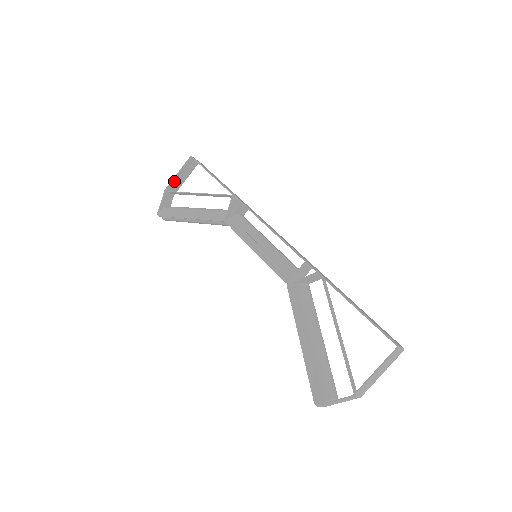
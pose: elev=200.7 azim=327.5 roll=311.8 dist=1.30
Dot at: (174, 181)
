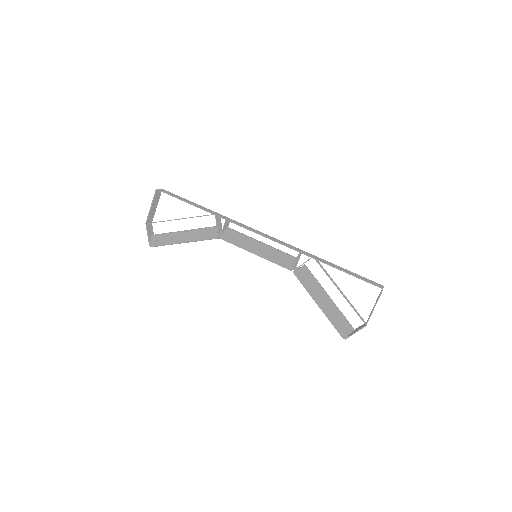
Dot at: (150, 213)
